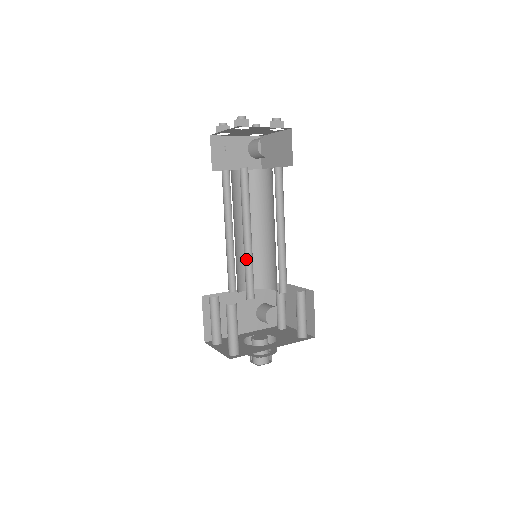
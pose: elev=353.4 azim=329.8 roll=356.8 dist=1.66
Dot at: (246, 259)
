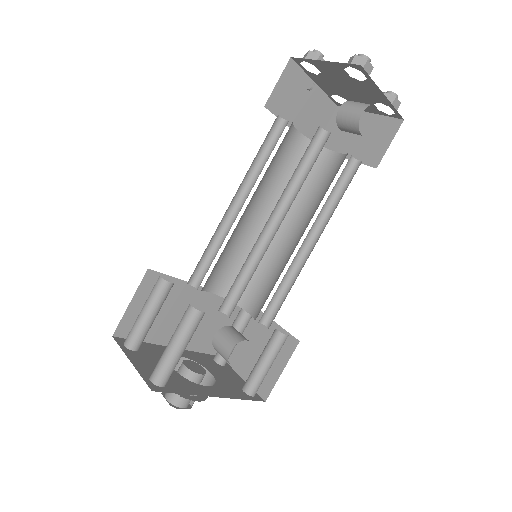
Dot at: (250, 255)
